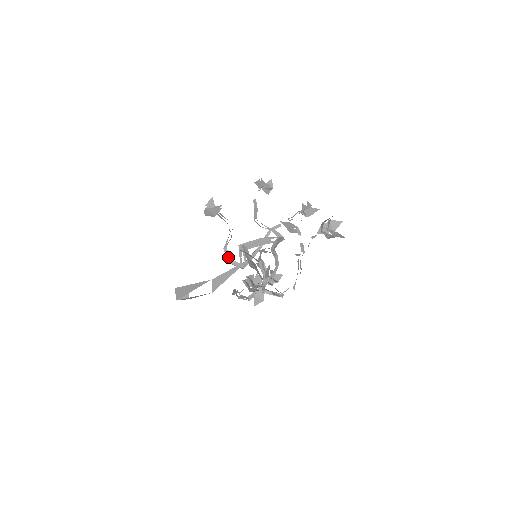
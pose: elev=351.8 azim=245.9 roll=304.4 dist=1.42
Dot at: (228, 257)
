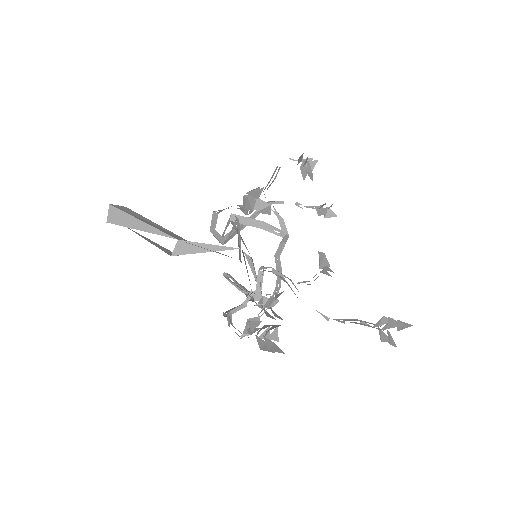
Dot at: (214, 226)
